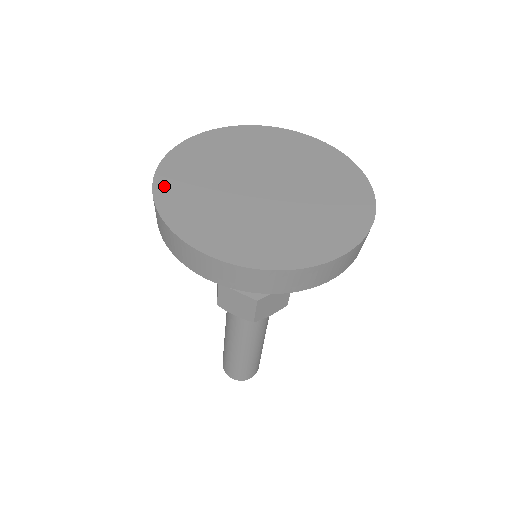
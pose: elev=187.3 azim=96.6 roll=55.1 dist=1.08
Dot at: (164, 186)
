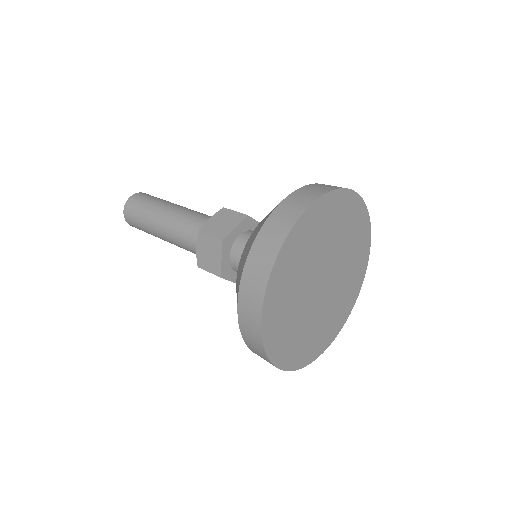
Dot at: (269, 315)
